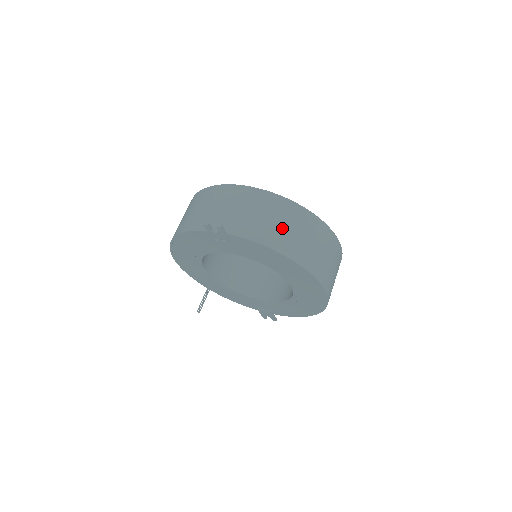
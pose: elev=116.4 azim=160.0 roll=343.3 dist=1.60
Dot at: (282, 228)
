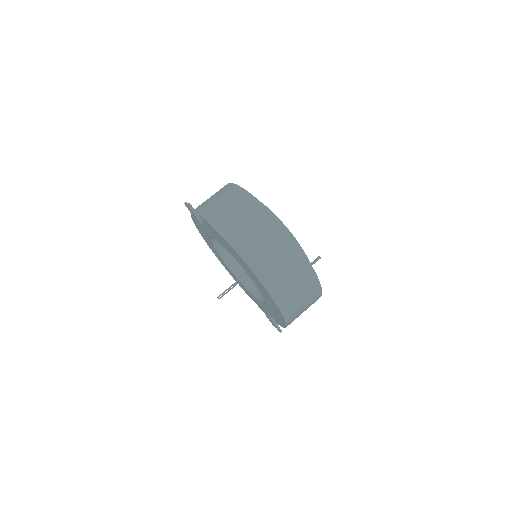
Dot at: (235, 218)
